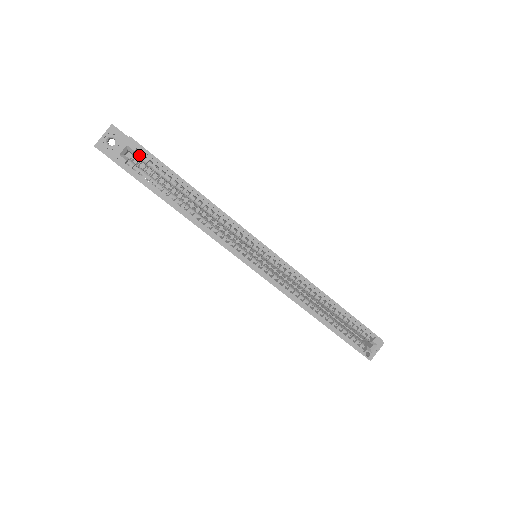
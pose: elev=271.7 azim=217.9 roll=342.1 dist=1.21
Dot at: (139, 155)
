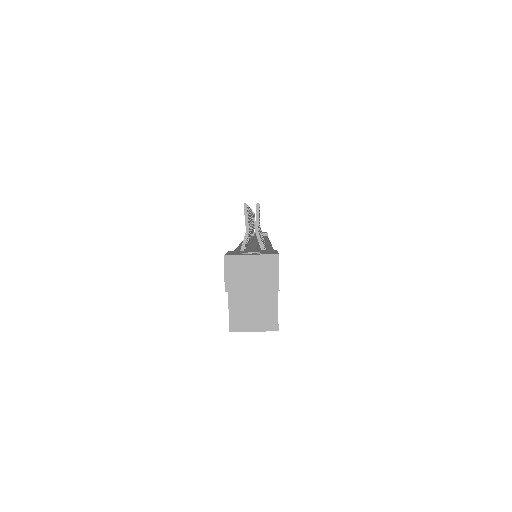
Dot at: occluded
